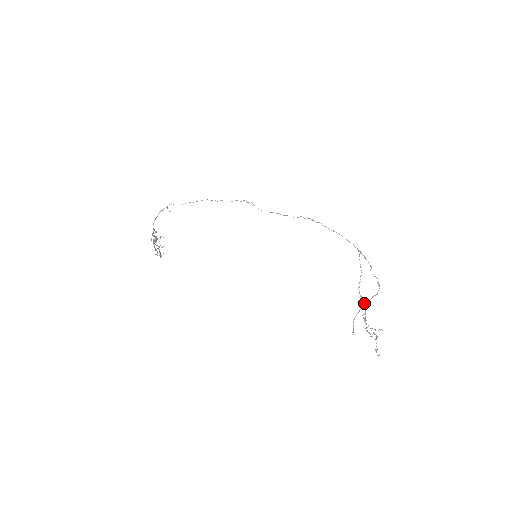
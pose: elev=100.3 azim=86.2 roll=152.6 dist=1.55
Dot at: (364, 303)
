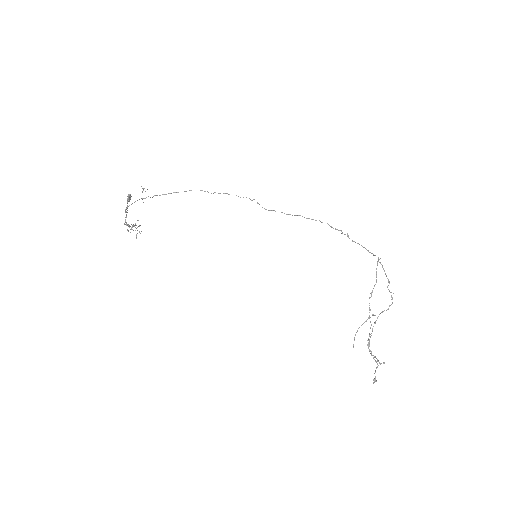
Dot at: occluded
